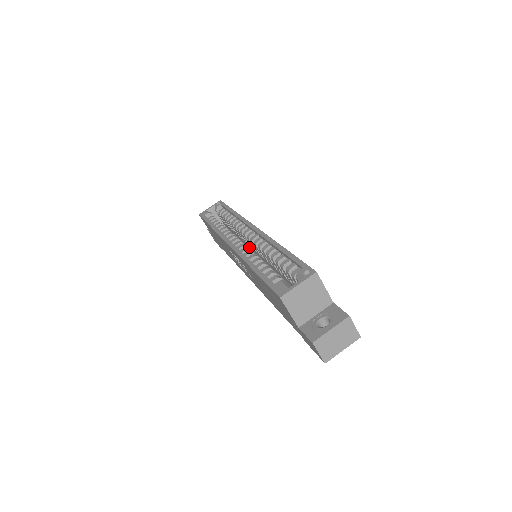
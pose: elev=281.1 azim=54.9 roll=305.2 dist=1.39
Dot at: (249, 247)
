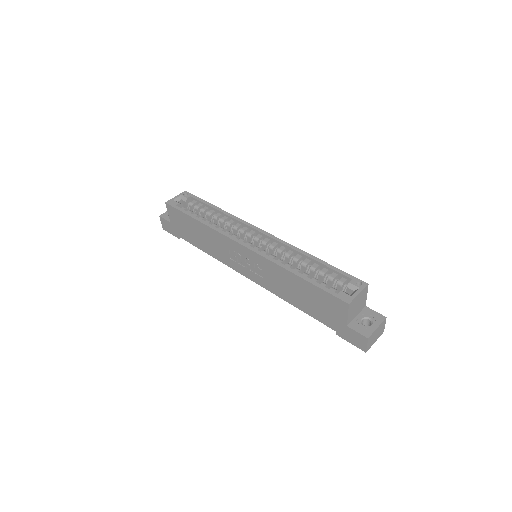
Dot at: occluded
